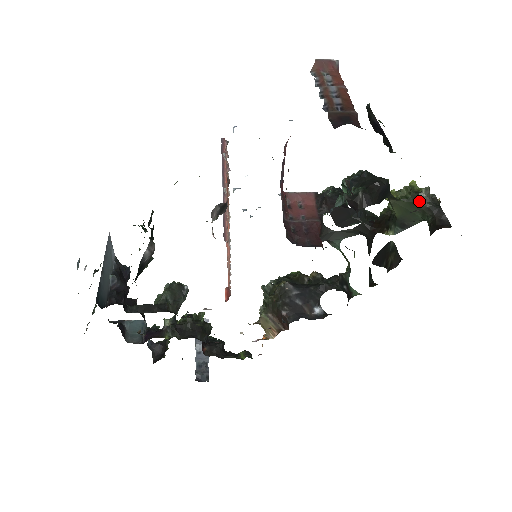
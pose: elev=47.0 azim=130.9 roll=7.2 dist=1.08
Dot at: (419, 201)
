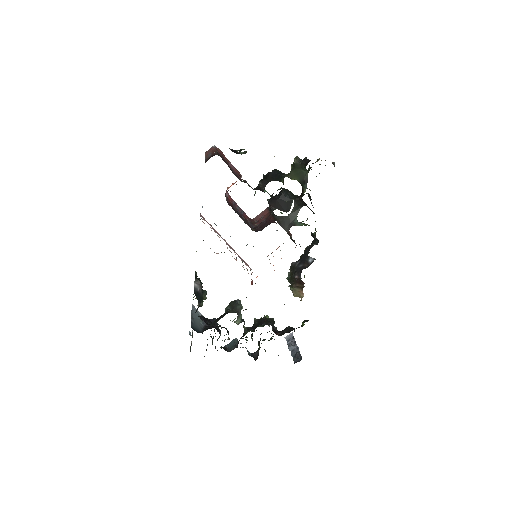
Dot at: (296, 165)
